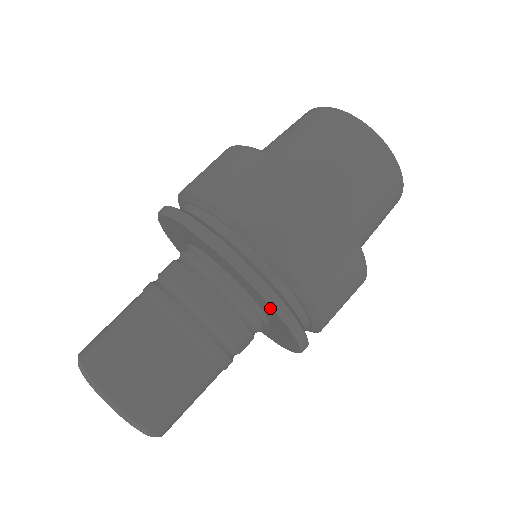
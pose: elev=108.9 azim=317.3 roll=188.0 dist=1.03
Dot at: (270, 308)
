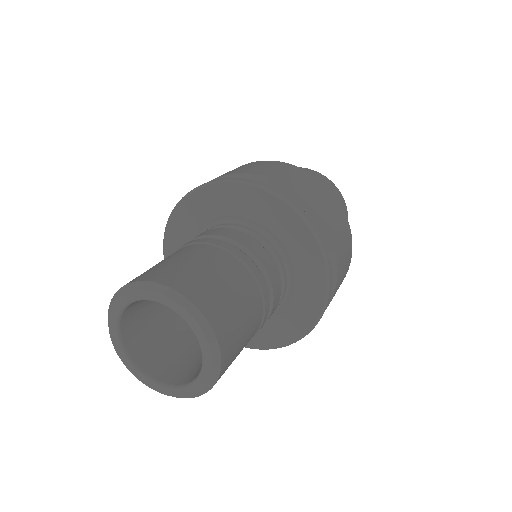
Dot at: (321, 285)
